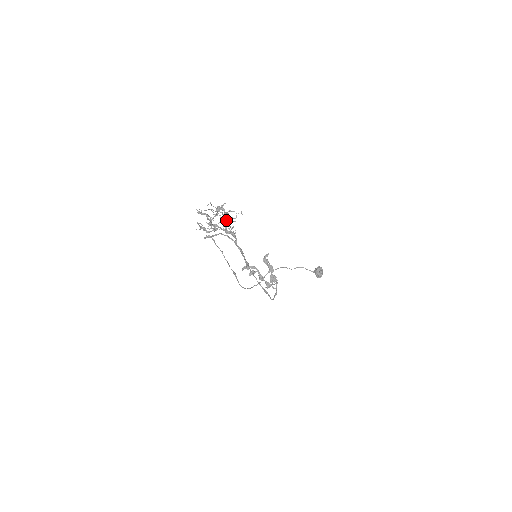
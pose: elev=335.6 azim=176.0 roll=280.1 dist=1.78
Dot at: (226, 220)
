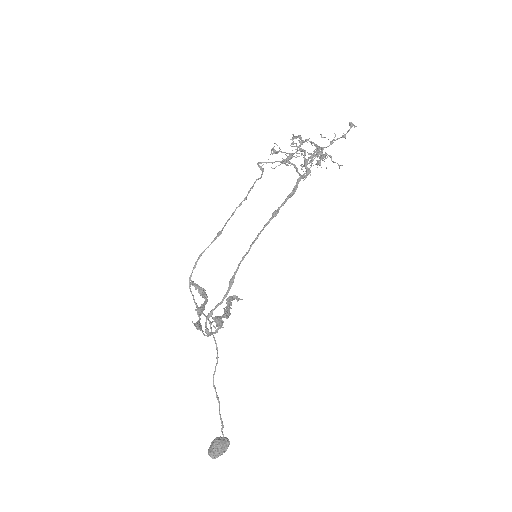
Dot at: (322, 152)
